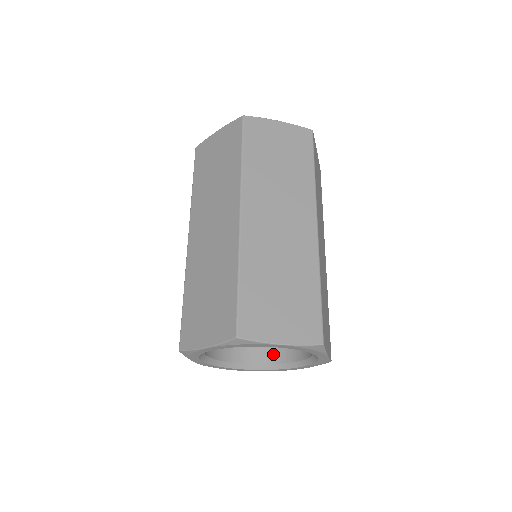
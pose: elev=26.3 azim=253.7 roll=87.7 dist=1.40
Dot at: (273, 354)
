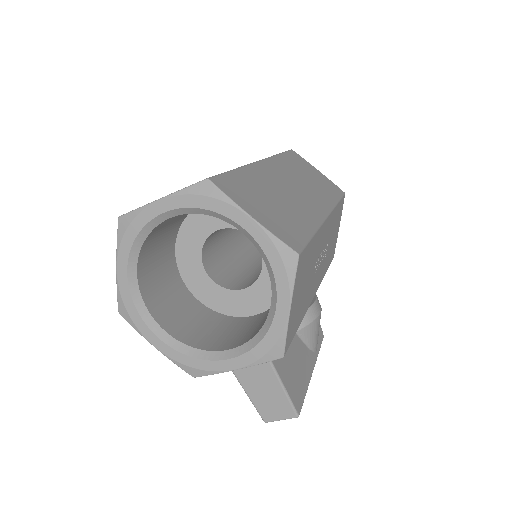
Dot at: occluded
